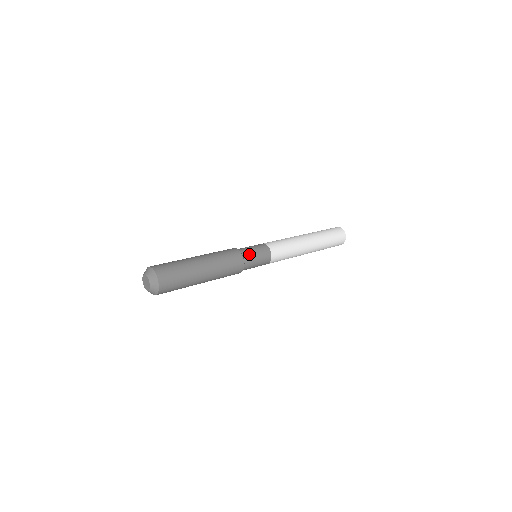
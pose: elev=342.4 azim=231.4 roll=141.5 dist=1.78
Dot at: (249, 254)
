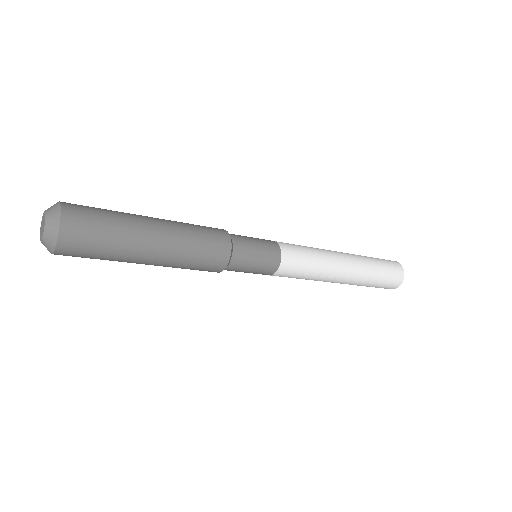
Dot at: (240, 236)
